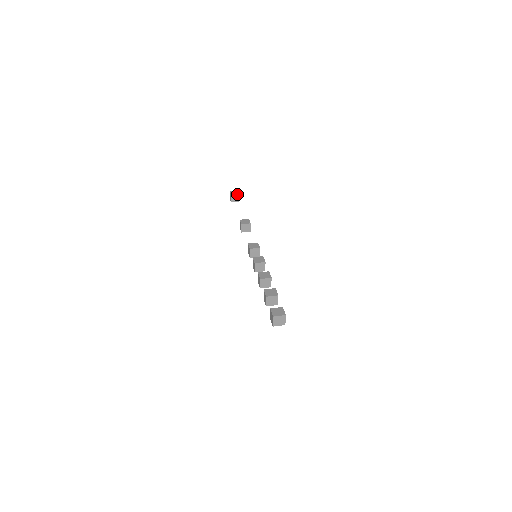
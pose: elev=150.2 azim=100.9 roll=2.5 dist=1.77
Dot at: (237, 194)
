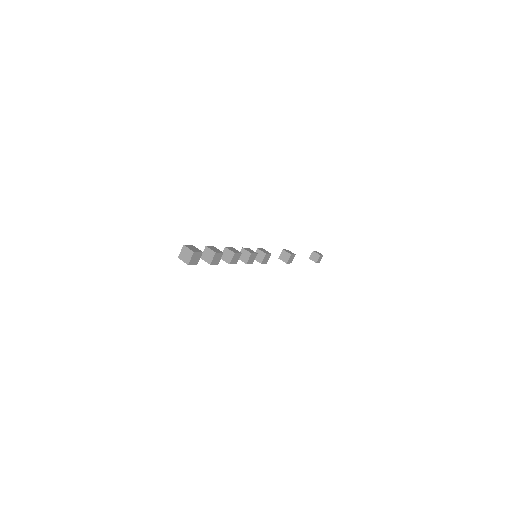
Dot at: (318, 254)
